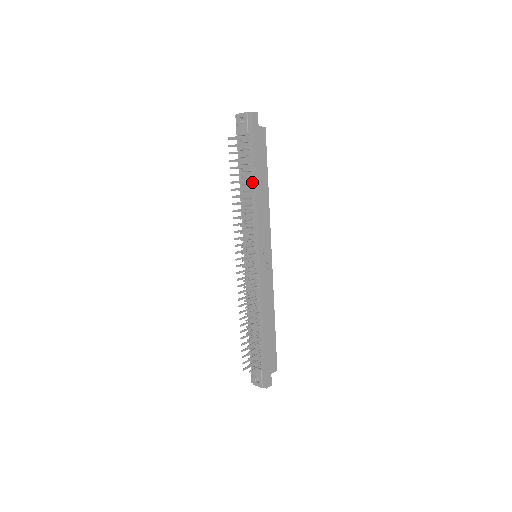
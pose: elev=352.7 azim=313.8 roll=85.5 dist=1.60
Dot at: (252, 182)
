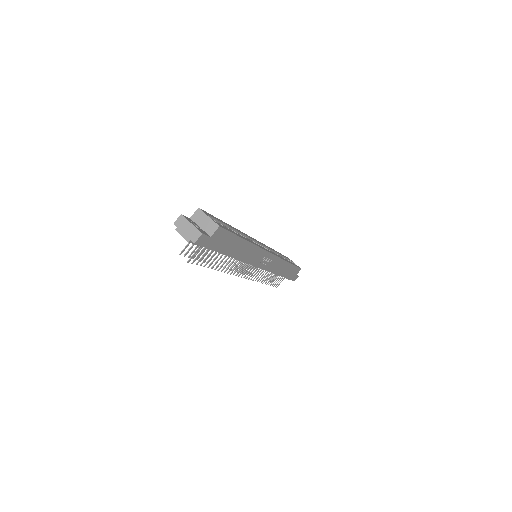
Dot at: occluded
